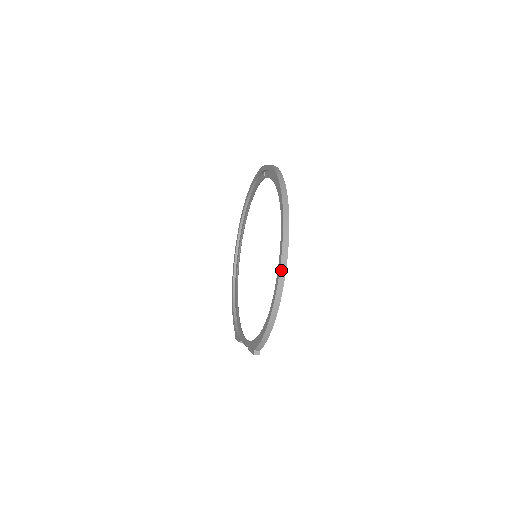
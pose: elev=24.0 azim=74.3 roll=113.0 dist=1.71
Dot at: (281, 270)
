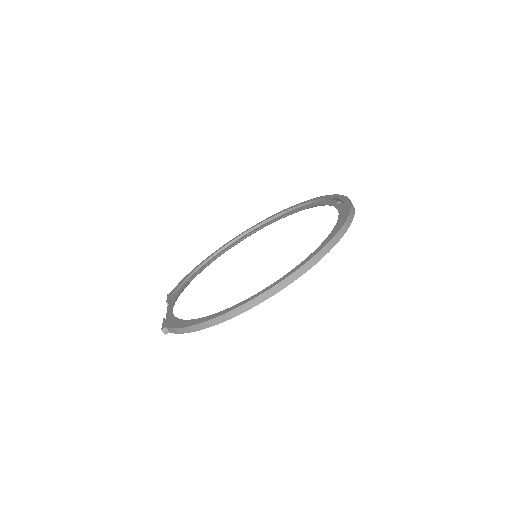
Dot at: (258, 297)
